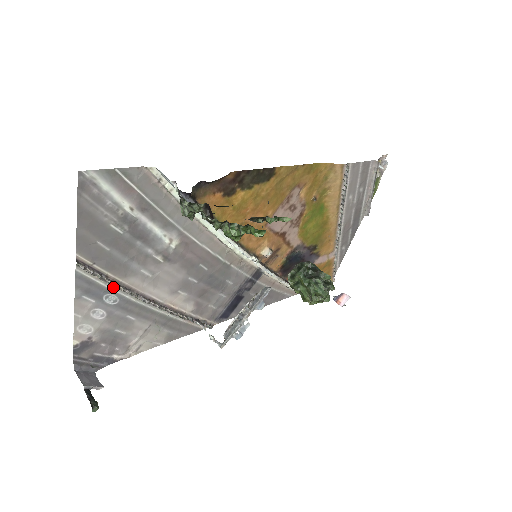
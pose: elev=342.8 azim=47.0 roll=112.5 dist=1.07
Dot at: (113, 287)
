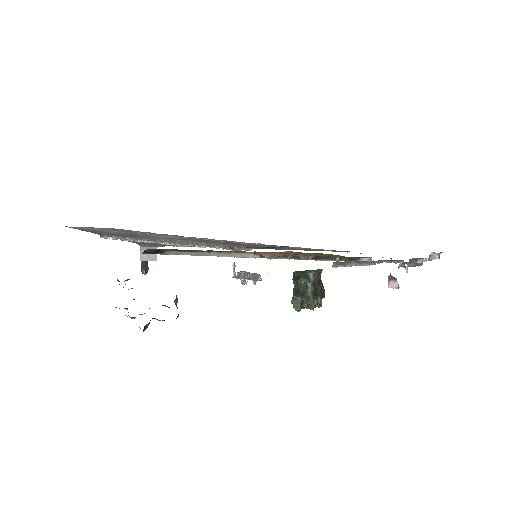
Dot at: (139, 239)
